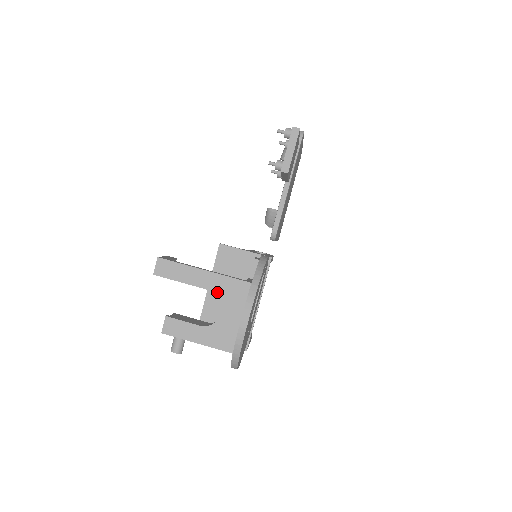
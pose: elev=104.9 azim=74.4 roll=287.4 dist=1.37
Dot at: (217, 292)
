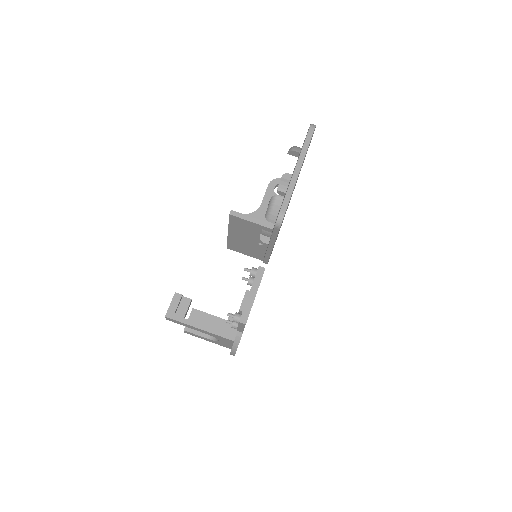
Dot at: occluded
